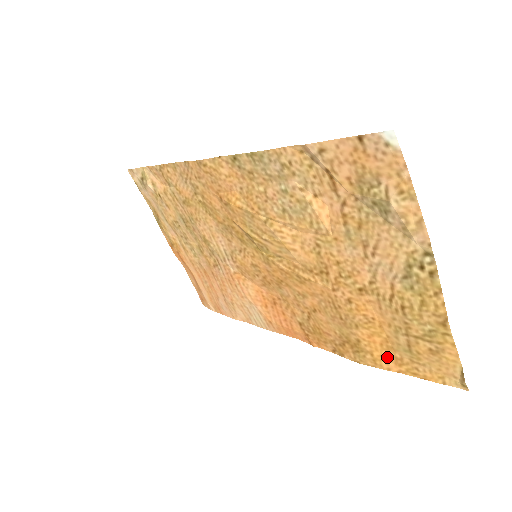
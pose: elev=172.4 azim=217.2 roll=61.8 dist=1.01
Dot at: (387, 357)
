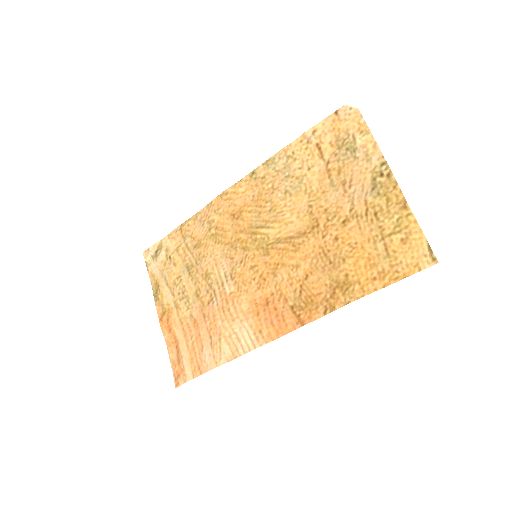
Dot at: (372, 277)
